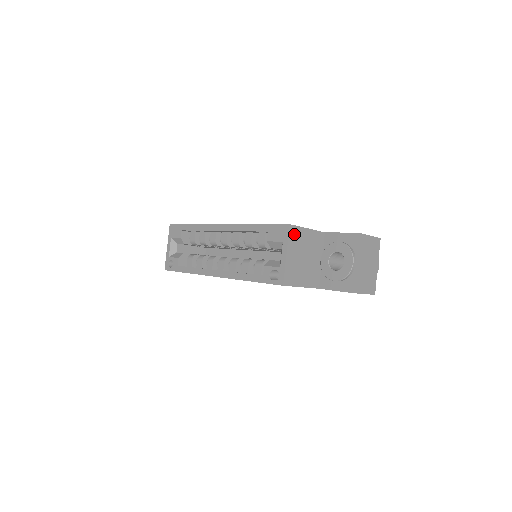
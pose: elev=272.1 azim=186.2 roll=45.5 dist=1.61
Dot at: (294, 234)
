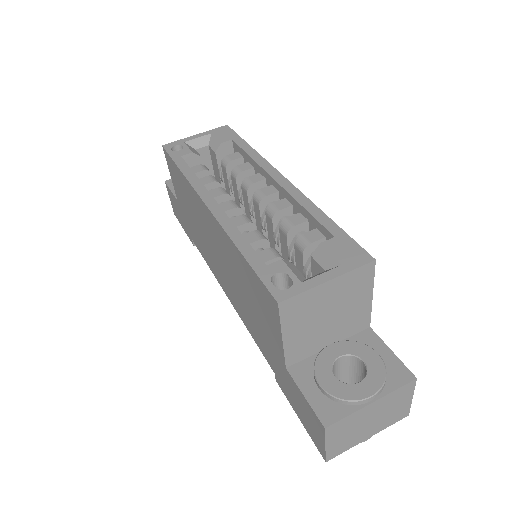
Dot at: (362, 276)
